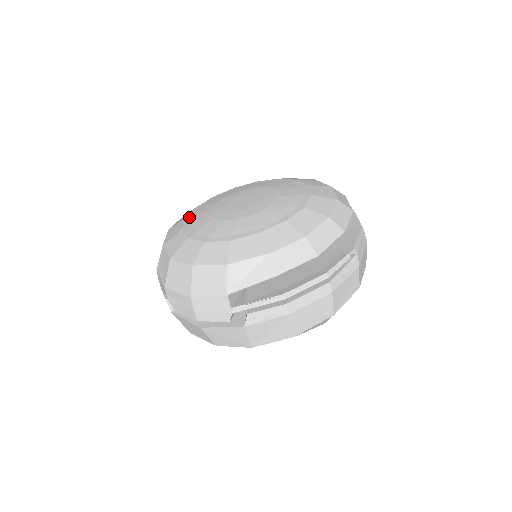
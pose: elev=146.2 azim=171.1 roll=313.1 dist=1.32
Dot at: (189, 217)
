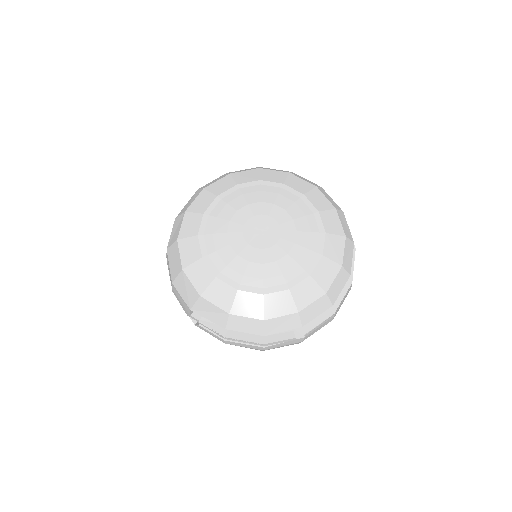
Dot at: (220, 199)
